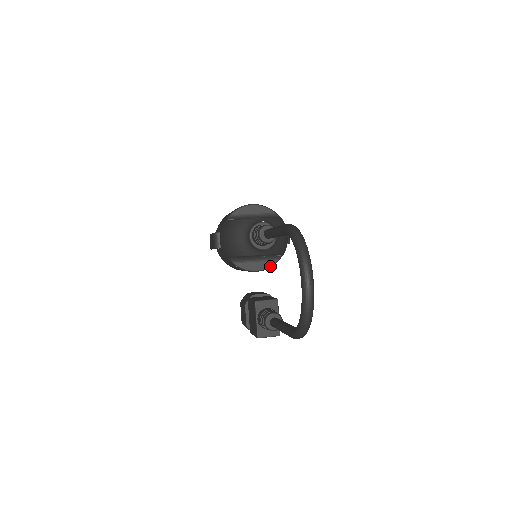
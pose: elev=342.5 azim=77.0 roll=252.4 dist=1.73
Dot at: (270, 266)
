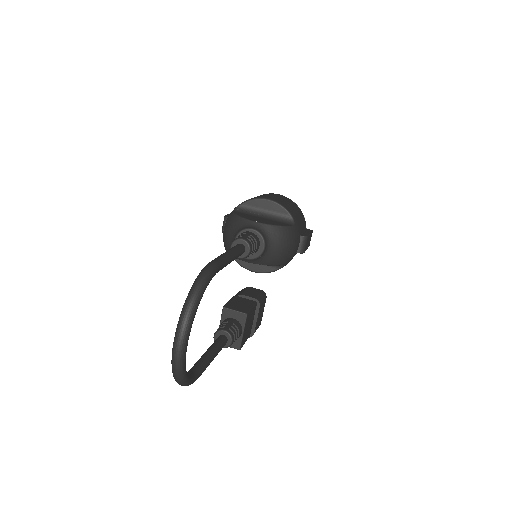
Dot at: (269, 271)
